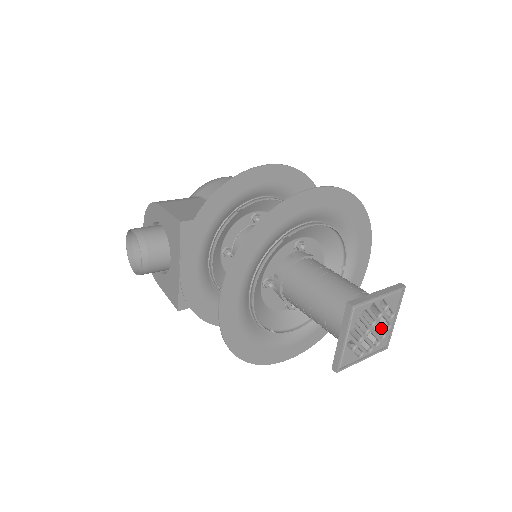
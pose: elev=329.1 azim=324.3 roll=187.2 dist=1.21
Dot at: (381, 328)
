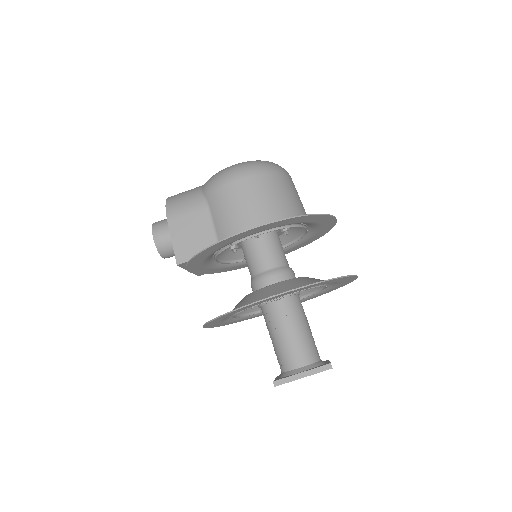
Dot at: occluded
